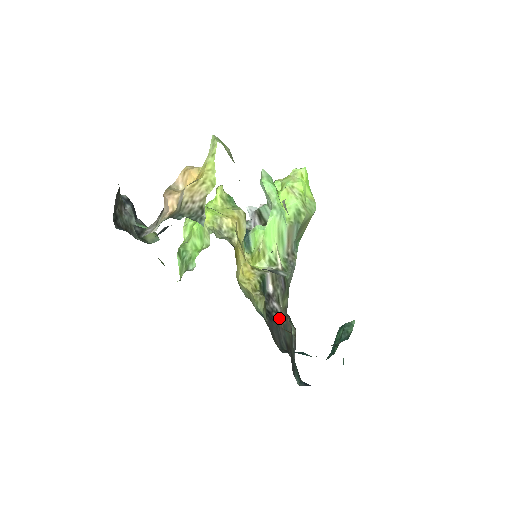
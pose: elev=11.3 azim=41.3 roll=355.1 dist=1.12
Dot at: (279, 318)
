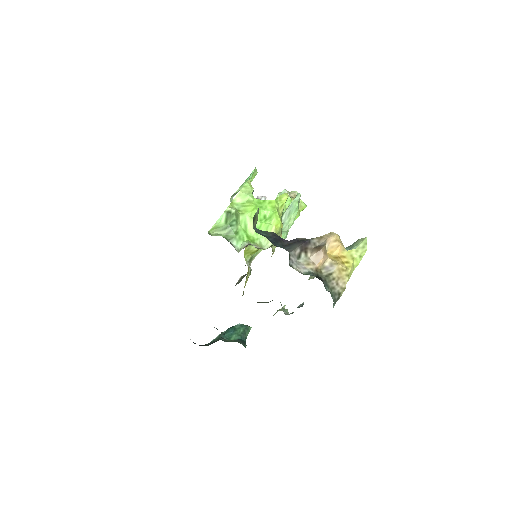
Dot at: occluded
